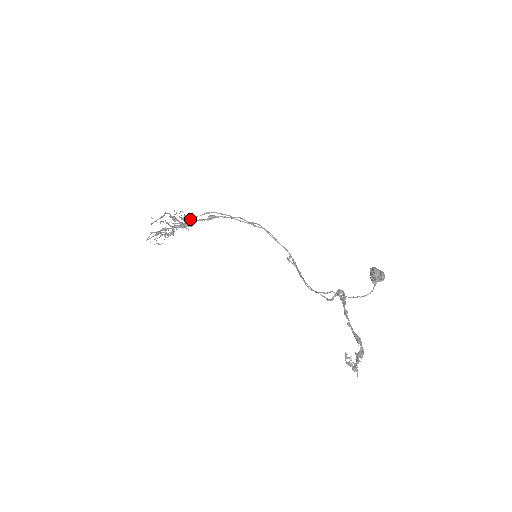
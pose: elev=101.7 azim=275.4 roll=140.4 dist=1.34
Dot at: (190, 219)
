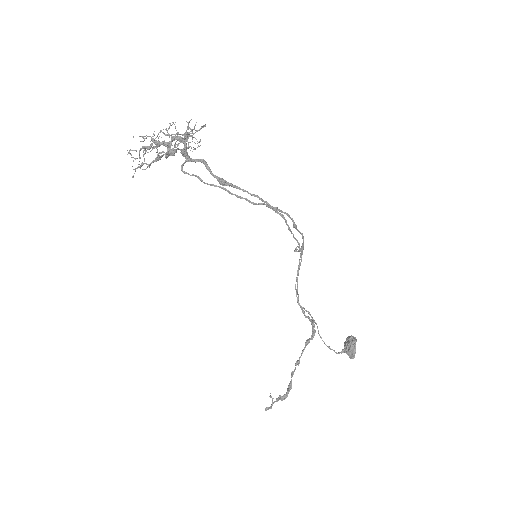
Dot at: (198, 146)
